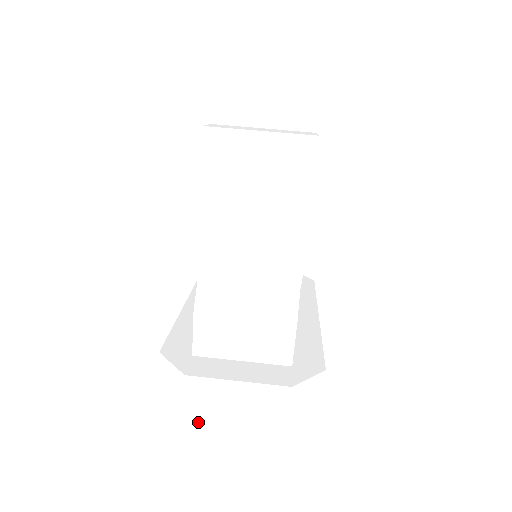
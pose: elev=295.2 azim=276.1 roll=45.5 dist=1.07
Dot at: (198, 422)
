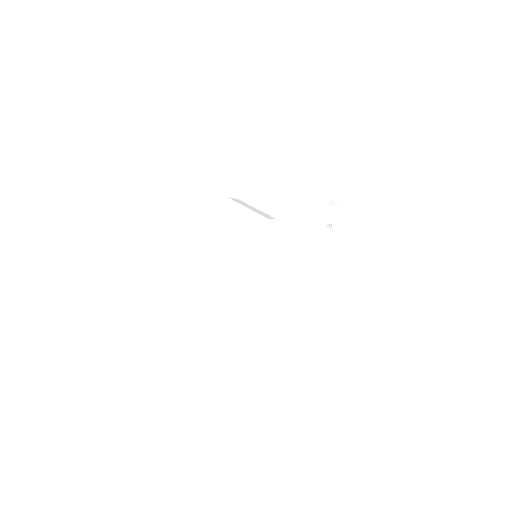
Dot at: (185, 205)
